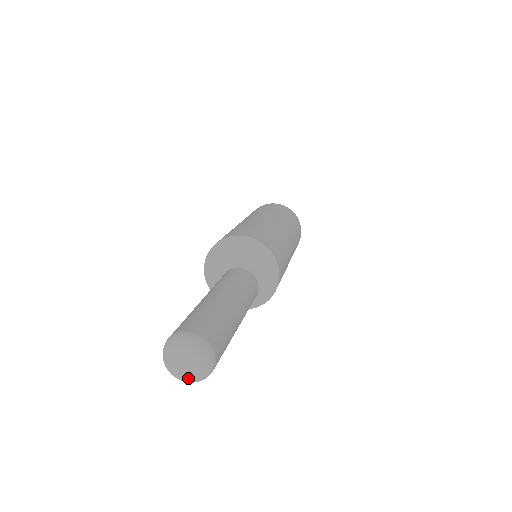
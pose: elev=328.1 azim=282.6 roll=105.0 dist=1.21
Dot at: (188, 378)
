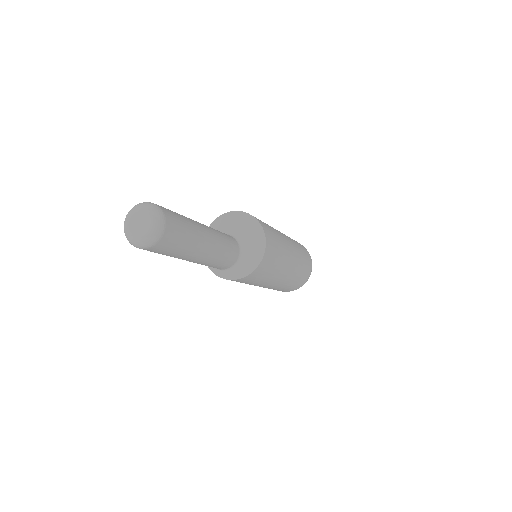
Dot at: (130, 235)
